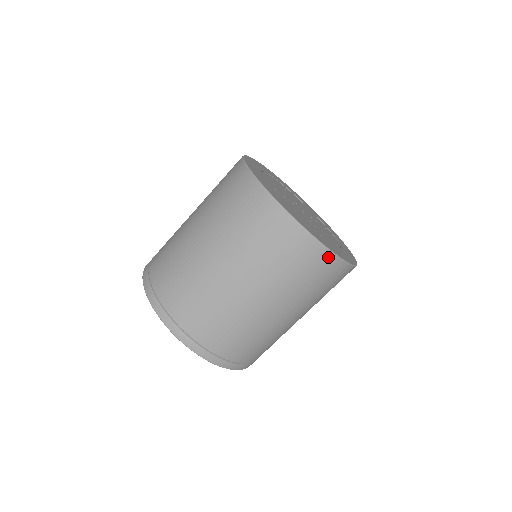
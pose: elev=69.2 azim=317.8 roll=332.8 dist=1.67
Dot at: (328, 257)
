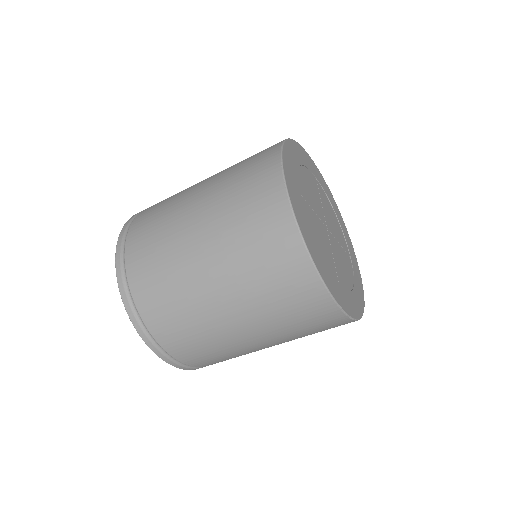
Dot at: (334, 311)
